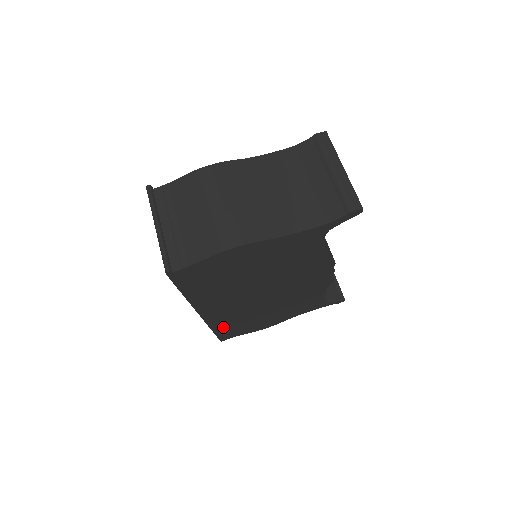
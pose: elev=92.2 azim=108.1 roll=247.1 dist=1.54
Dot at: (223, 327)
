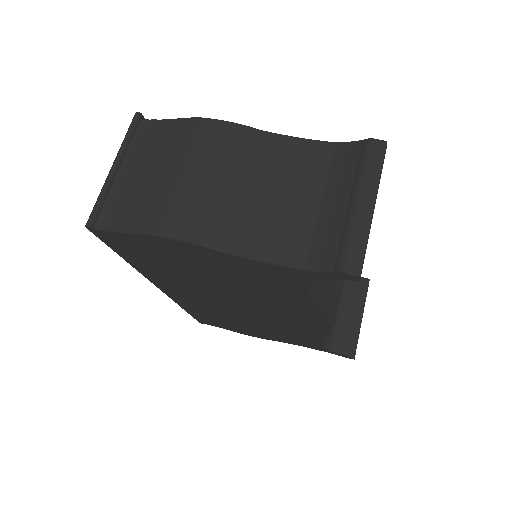
Dot at: (196, 312)
